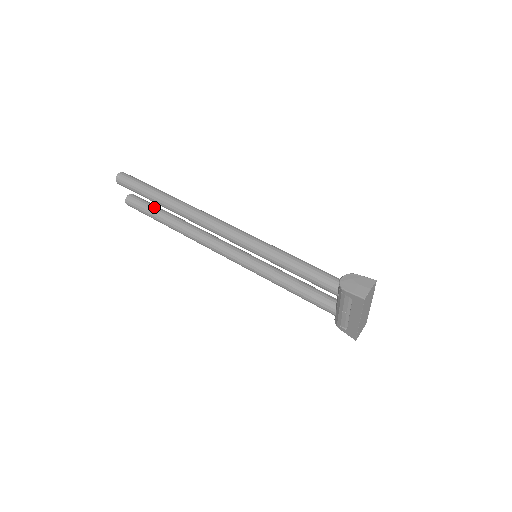
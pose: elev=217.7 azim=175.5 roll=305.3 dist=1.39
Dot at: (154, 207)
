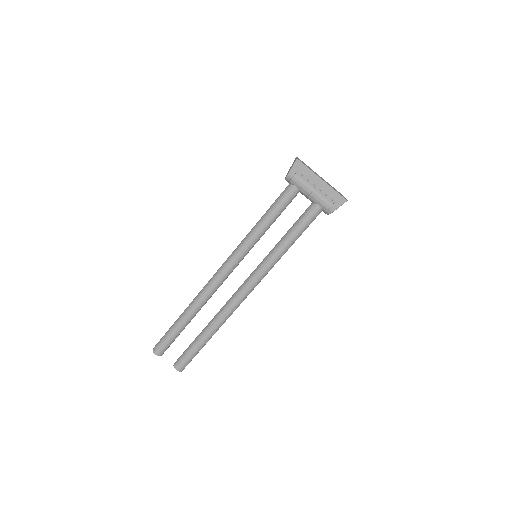
Dot at: (192, 342)
